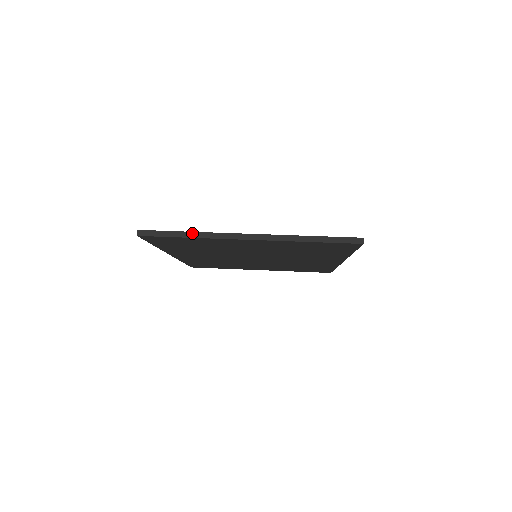
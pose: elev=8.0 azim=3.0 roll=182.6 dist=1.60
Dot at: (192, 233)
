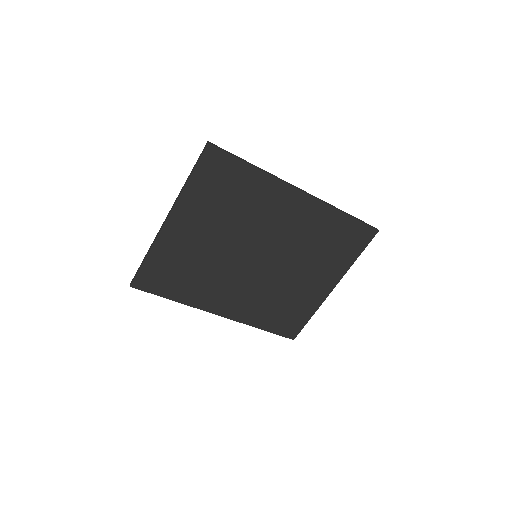
Dot at: (147, 253)
